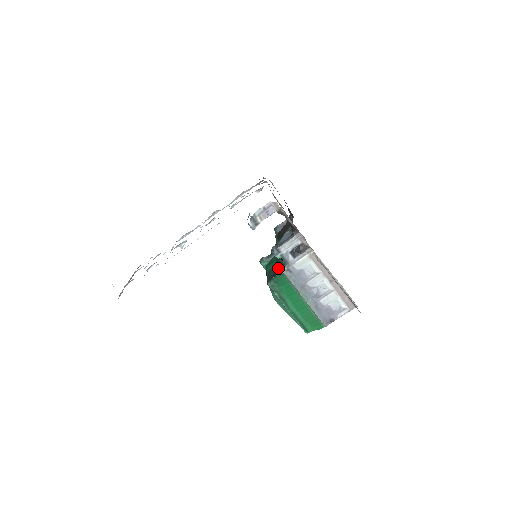
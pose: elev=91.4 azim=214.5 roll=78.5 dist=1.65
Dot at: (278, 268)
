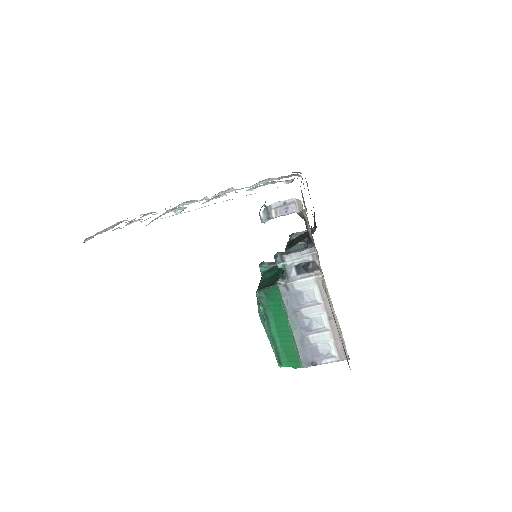
Dot at: (275, 279)
